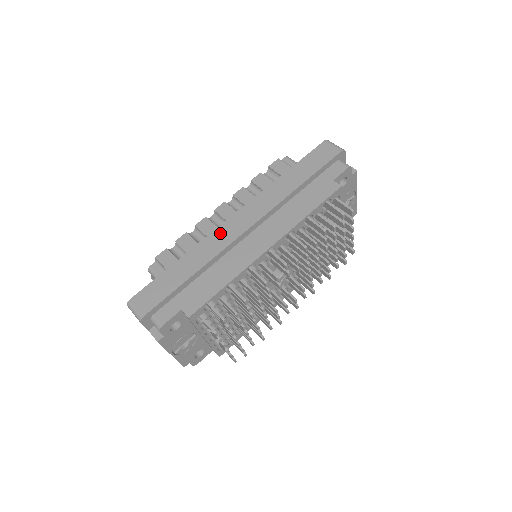
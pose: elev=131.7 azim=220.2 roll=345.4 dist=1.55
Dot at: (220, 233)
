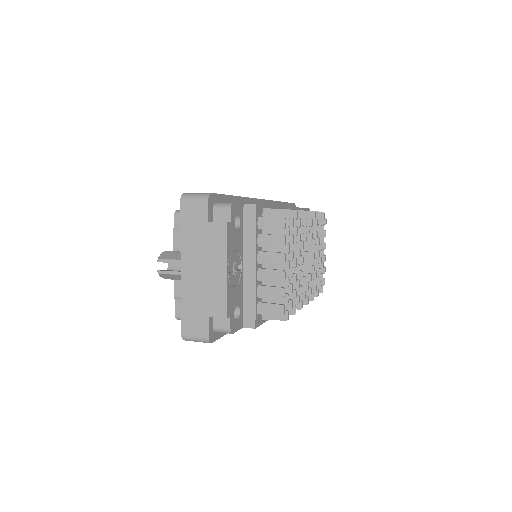
Dot at: occluded
